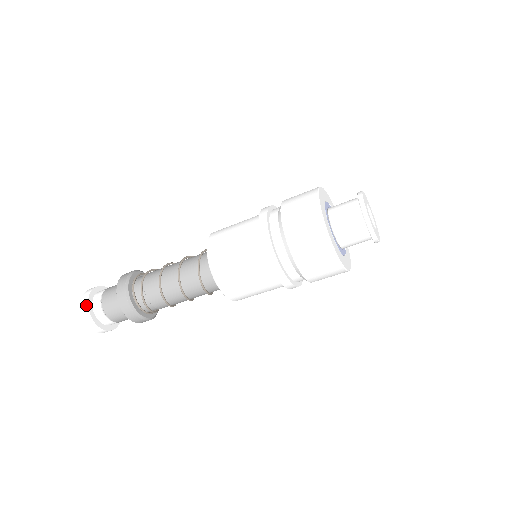
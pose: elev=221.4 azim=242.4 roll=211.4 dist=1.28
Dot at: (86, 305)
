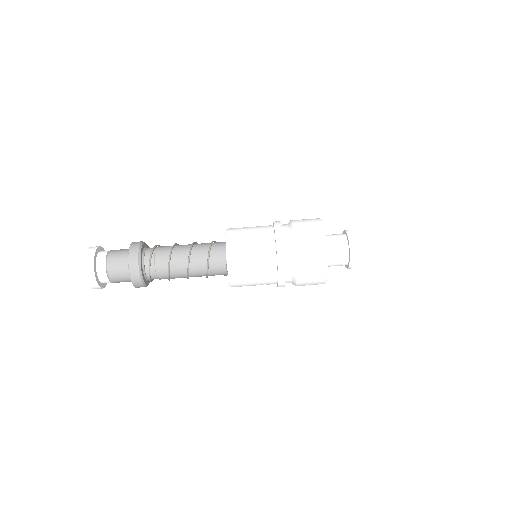
Dot at: (95, 248)
